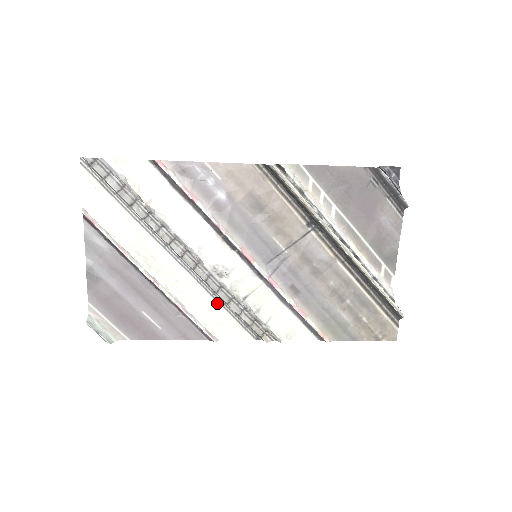
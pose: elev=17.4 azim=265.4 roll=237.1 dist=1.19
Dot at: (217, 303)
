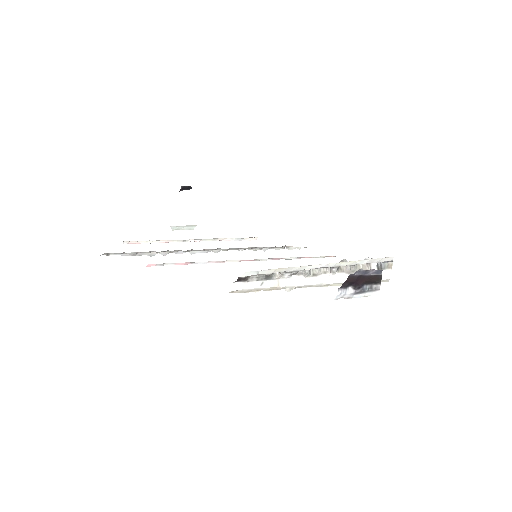
Dot at: occluded
